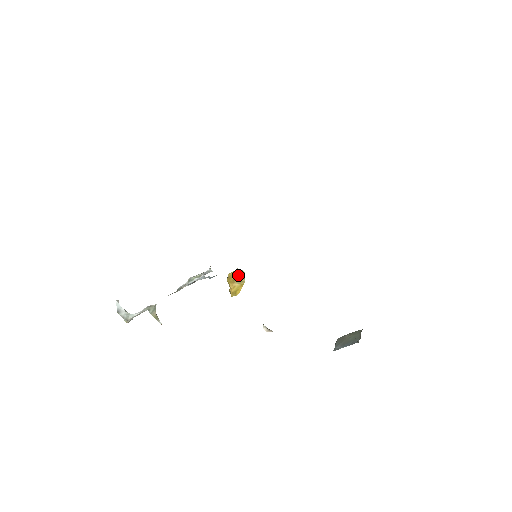
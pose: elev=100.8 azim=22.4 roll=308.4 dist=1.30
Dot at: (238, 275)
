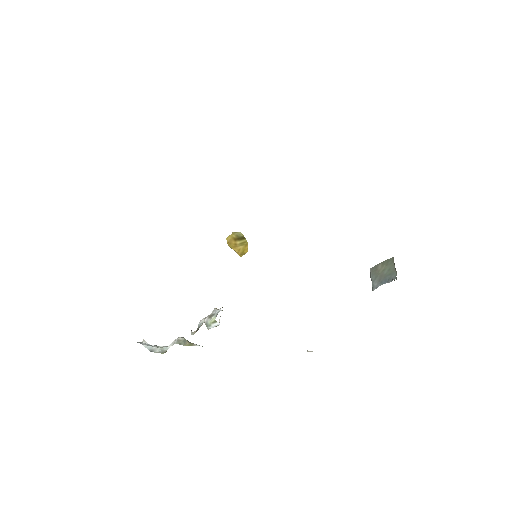
Dot at: (237, 238)
